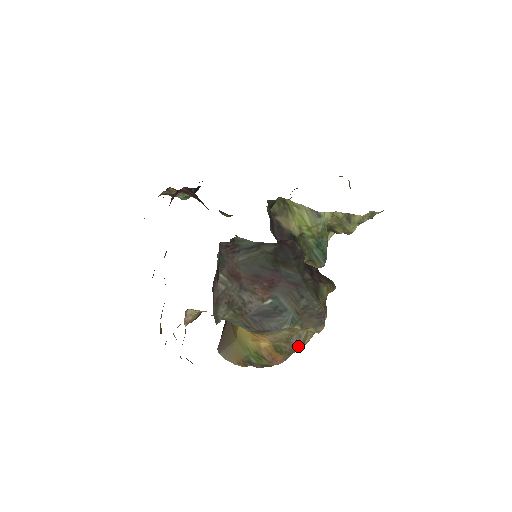
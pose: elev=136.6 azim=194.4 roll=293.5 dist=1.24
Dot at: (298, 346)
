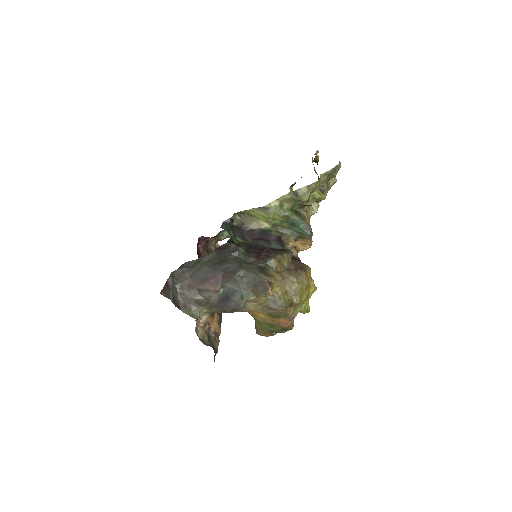
Dot at: (281, 308)
